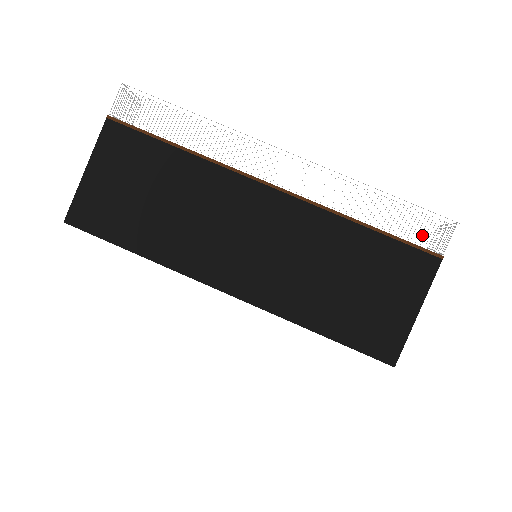
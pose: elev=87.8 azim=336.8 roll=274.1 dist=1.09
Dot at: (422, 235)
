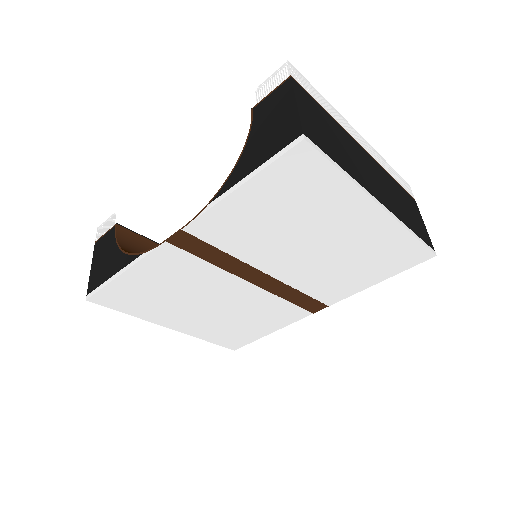
Dot at: (407, 188)
